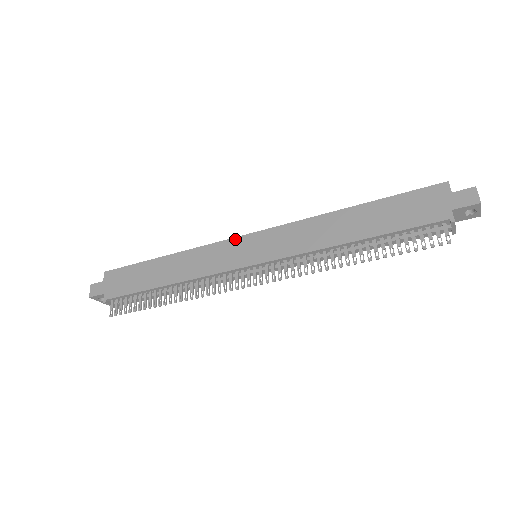
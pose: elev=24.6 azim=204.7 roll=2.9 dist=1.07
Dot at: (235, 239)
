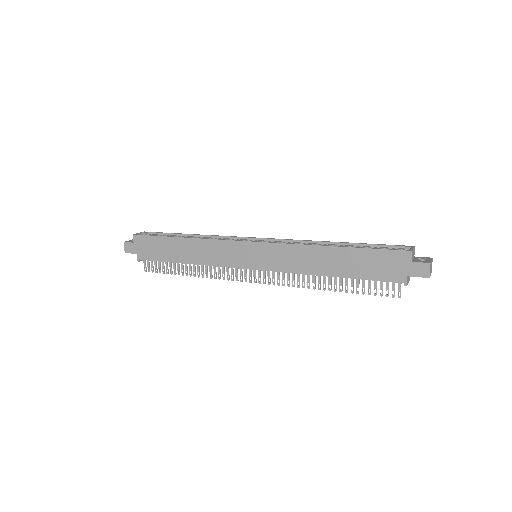
Dot at: (239, 243)
